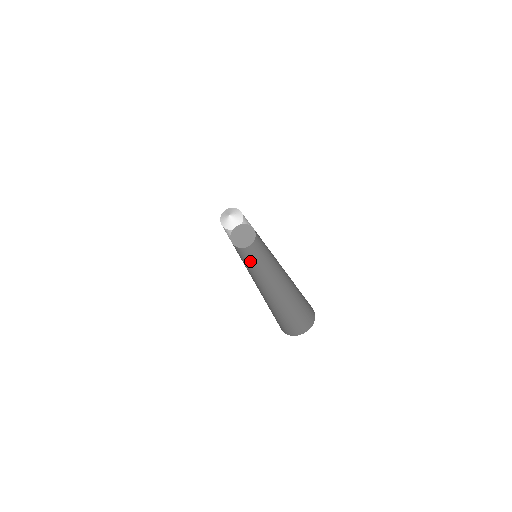
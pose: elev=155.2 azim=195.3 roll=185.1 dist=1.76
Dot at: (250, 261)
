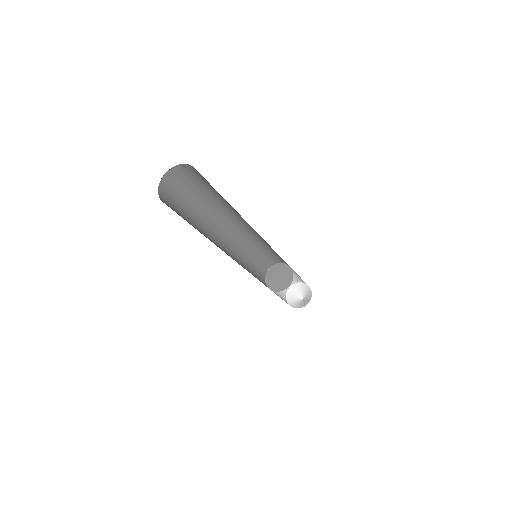
Dot at: occluded
